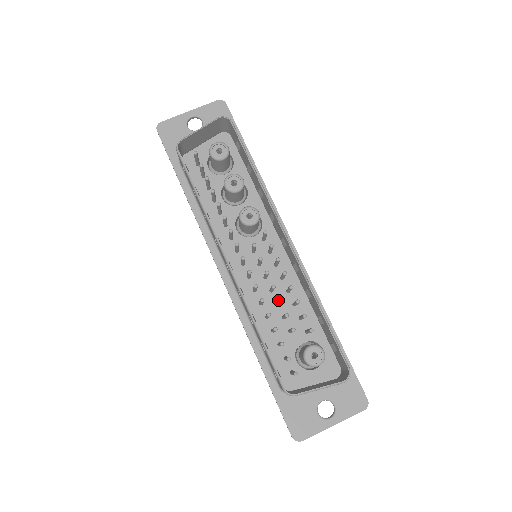
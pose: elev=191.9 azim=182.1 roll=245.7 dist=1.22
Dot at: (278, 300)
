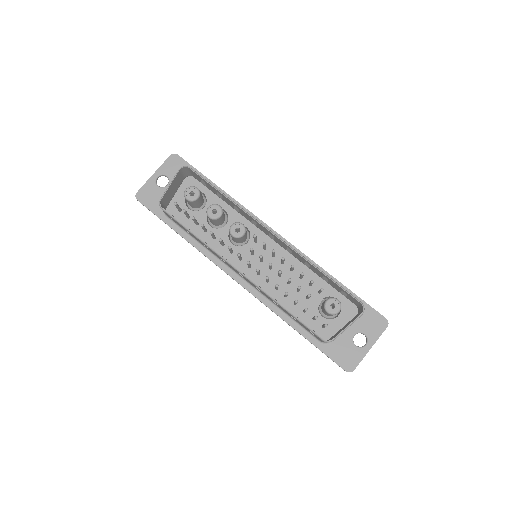
Dot at: (288, 280)
